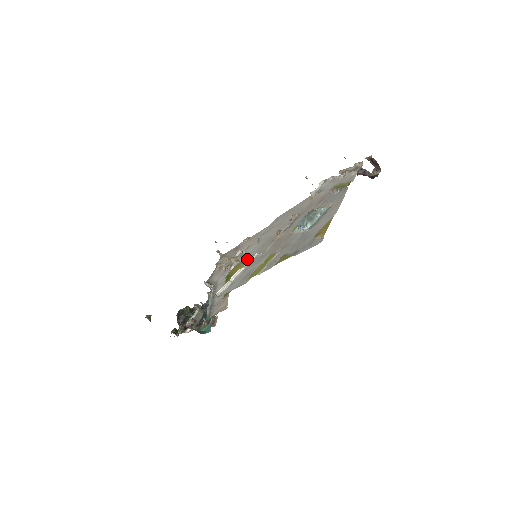
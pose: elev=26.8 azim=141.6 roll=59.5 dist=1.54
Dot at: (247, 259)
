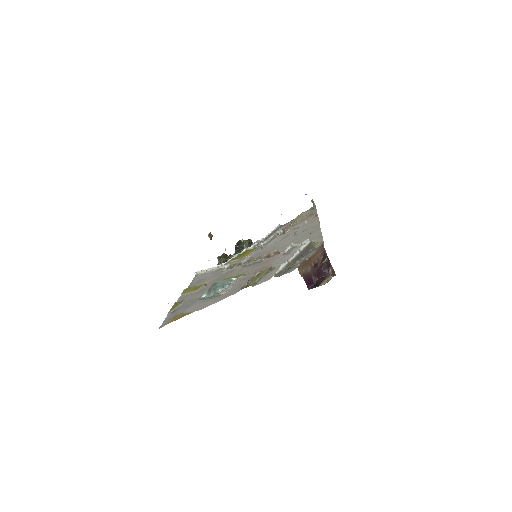
Dot at: (256, 251)
